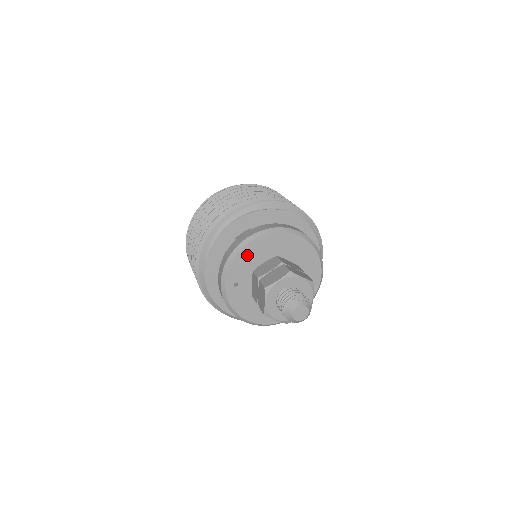
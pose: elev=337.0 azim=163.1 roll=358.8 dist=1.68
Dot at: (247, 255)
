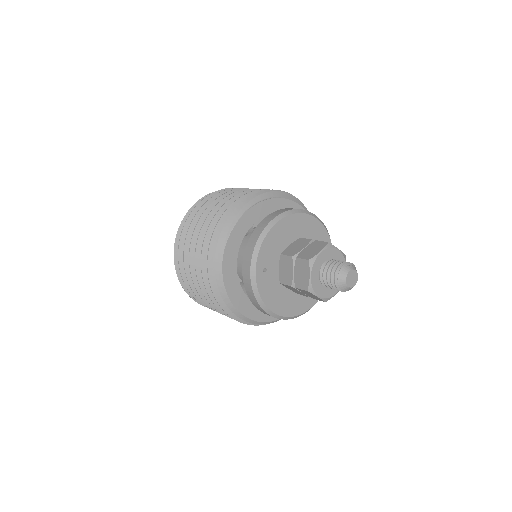
Dot at: (275, 237)
